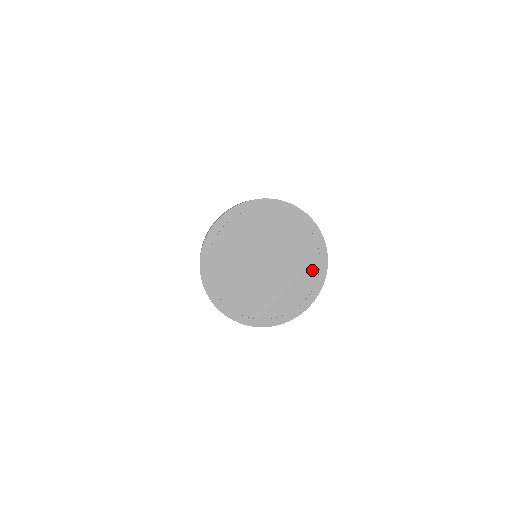
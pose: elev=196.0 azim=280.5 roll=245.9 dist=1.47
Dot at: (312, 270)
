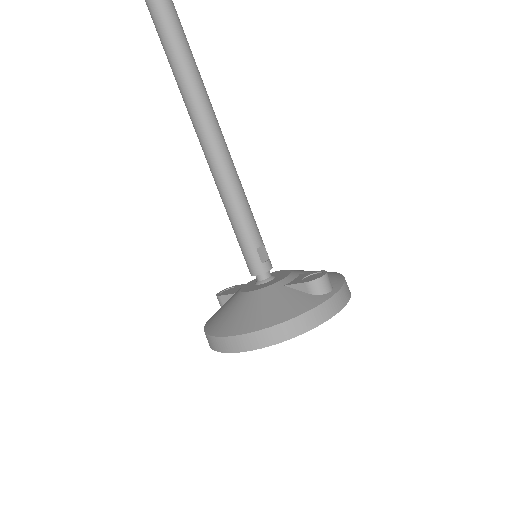
Dot at: occluded
